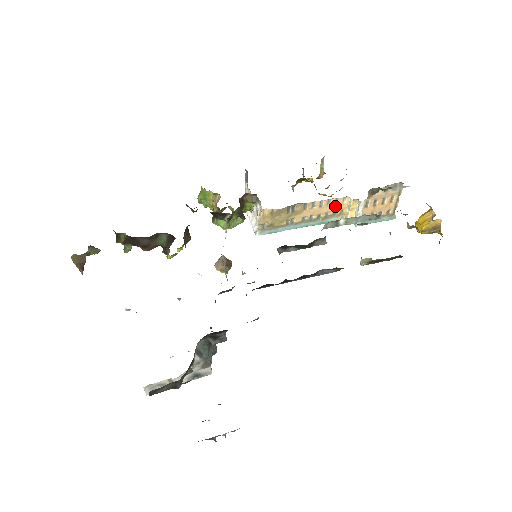
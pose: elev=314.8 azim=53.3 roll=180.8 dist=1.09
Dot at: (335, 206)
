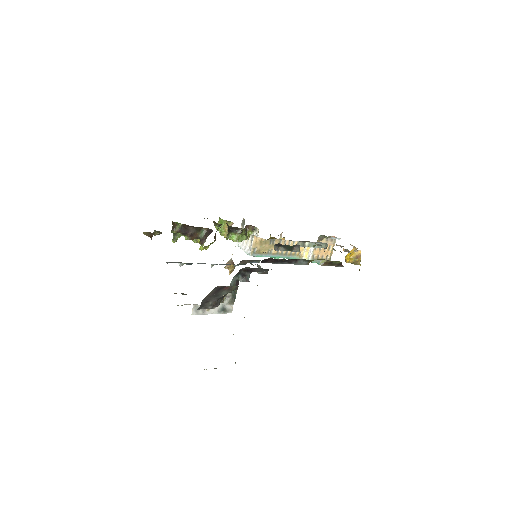
Dot at: occluded
